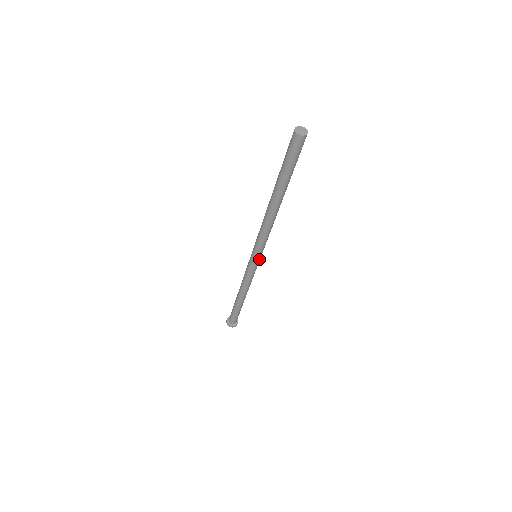
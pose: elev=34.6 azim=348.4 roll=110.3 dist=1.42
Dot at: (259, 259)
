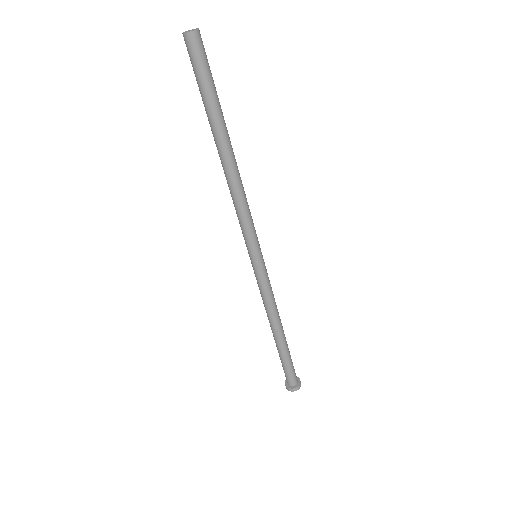
Dot at: (259, 259)
